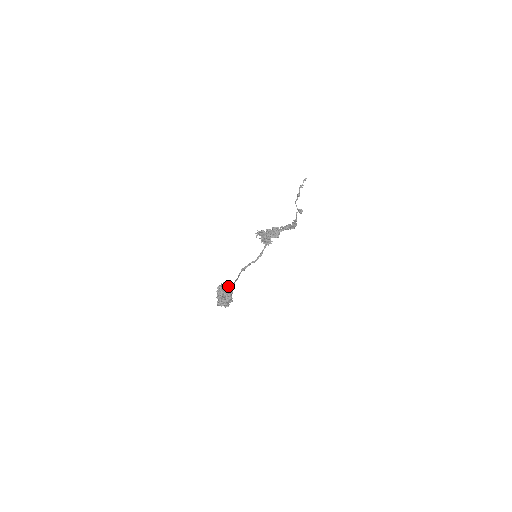
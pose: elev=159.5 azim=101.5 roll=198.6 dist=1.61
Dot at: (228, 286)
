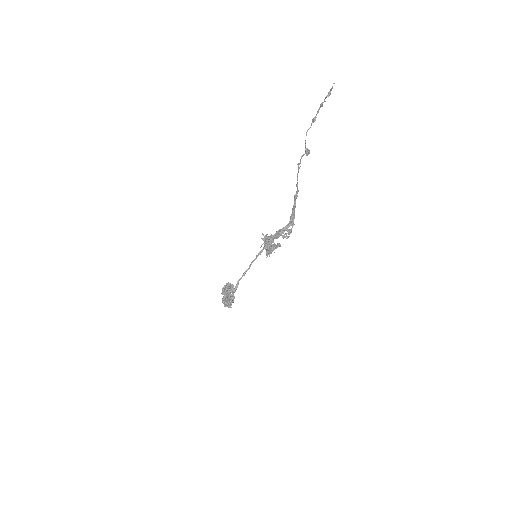
Dot at: (232, 291)
